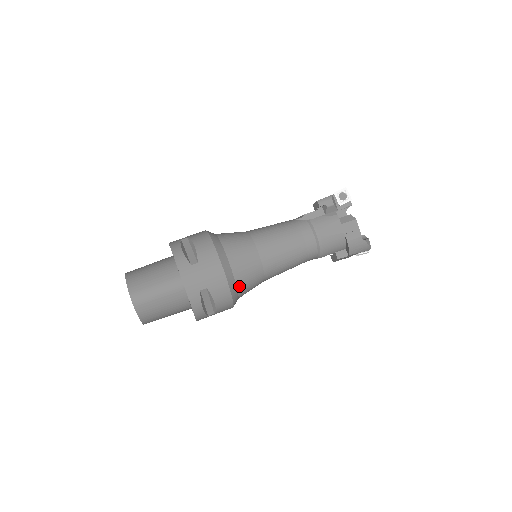
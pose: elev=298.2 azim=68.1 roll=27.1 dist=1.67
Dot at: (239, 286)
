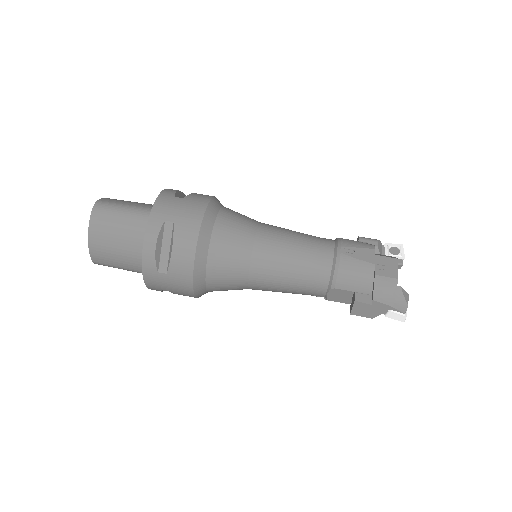
Dot at: (212, 250)
